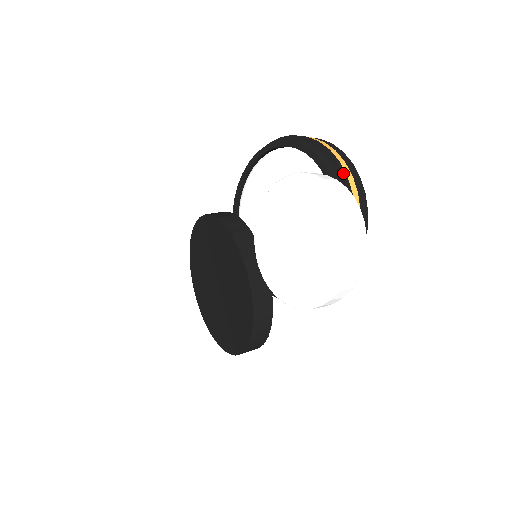
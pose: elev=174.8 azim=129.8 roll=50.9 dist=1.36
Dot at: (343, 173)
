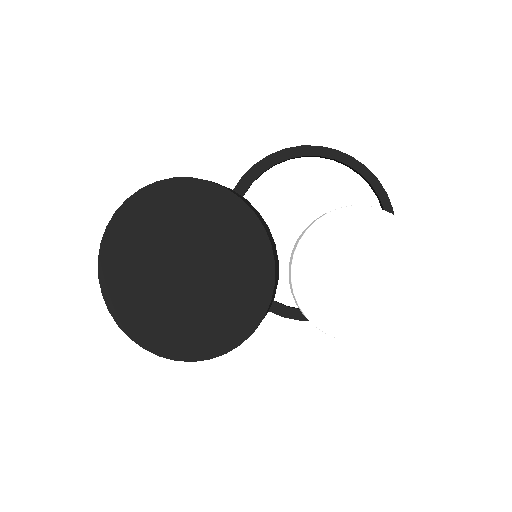
Dot at: occluded
